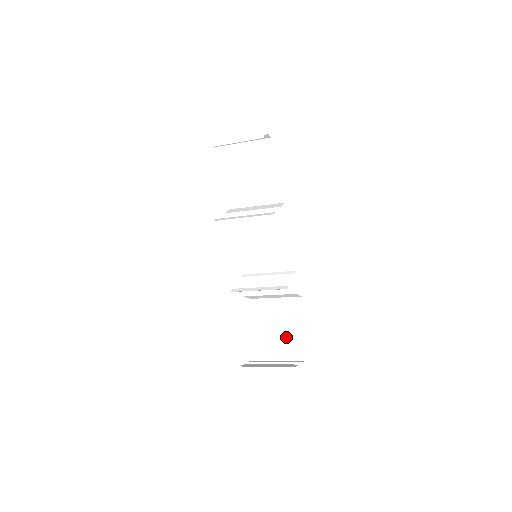
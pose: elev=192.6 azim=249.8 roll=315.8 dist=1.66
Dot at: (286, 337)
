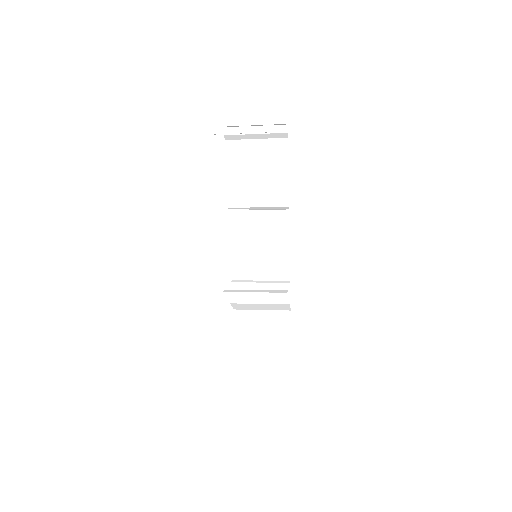
Dot at: (270, 352)
